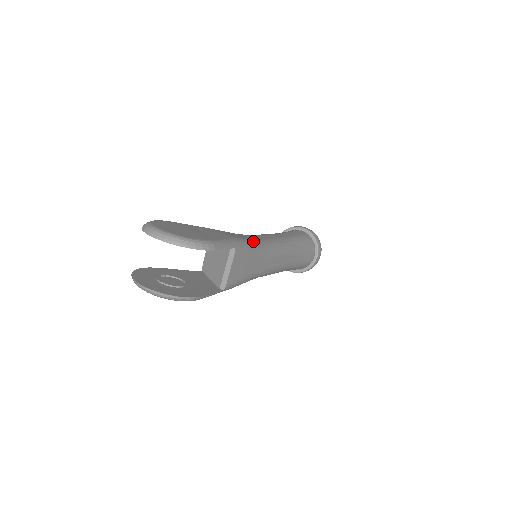
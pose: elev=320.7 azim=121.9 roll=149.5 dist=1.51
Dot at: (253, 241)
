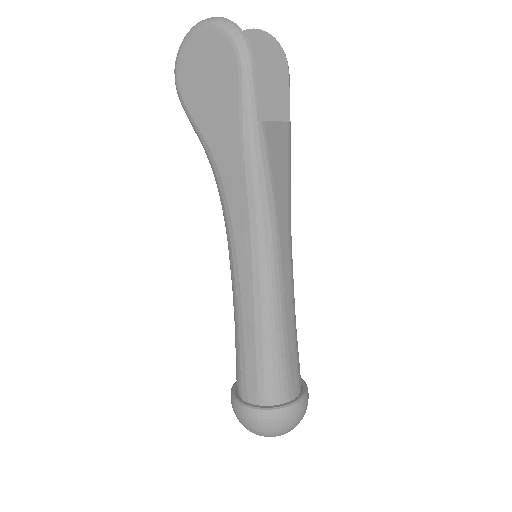
Dot at: occluded
